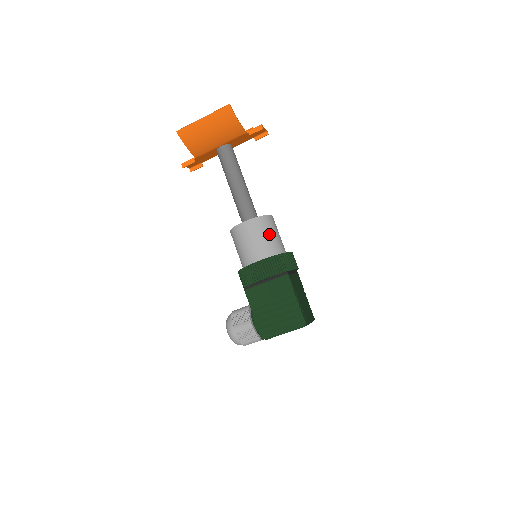
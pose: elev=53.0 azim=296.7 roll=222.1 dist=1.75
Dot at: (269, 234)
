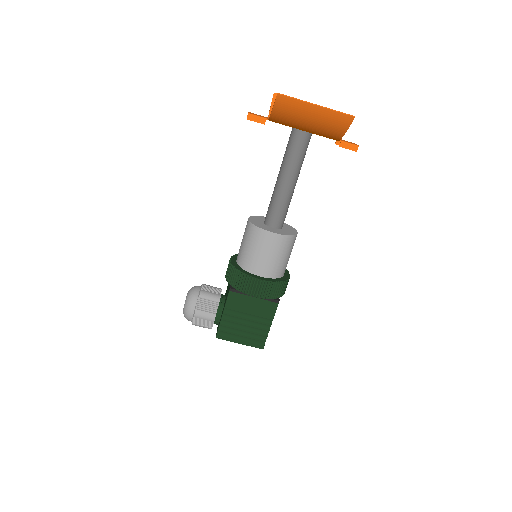
Dot at: (286, 255)
